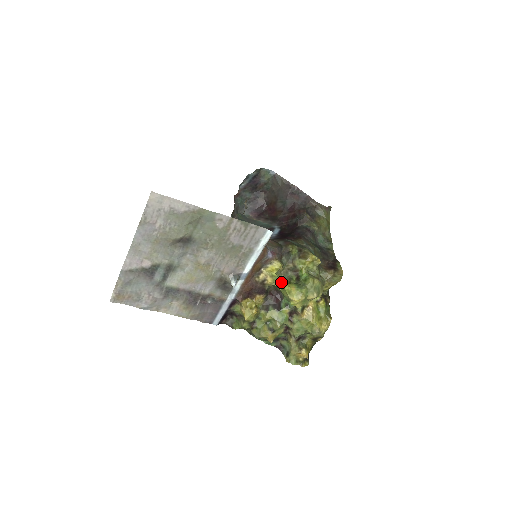
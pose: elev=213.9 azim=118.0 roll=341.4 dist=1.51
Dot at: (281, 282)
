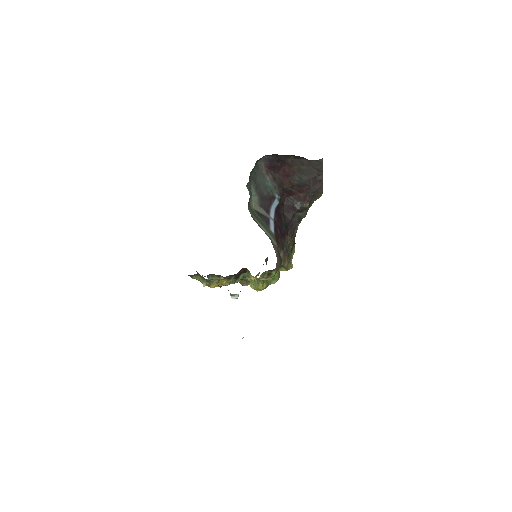
Dot at: (260, 283)
